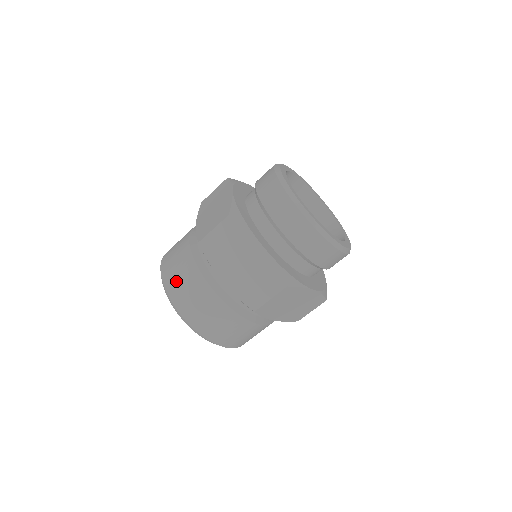
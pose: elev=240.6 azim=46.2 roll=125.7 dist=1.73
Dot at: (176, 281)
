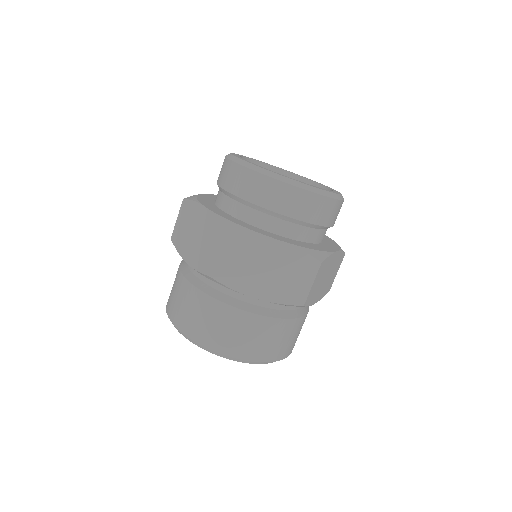
Dot at: (205, 329)
